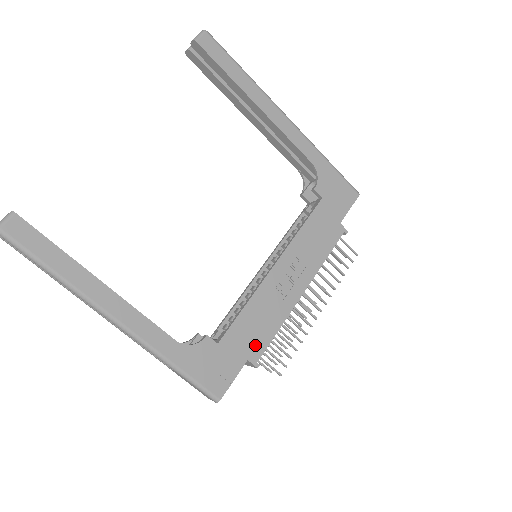
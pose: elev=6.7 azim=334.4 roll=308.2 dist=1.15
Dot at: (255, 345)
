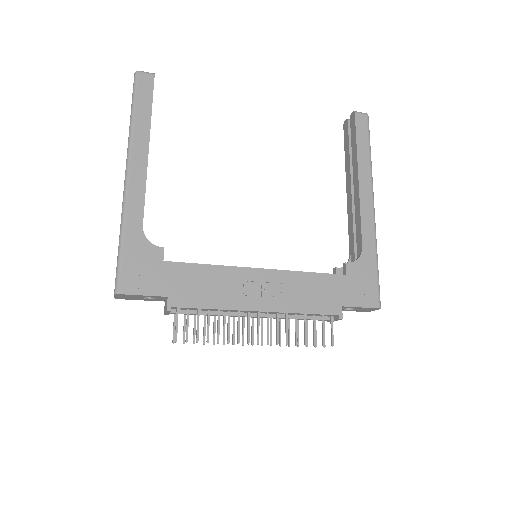
Dot at: (185, 295)
